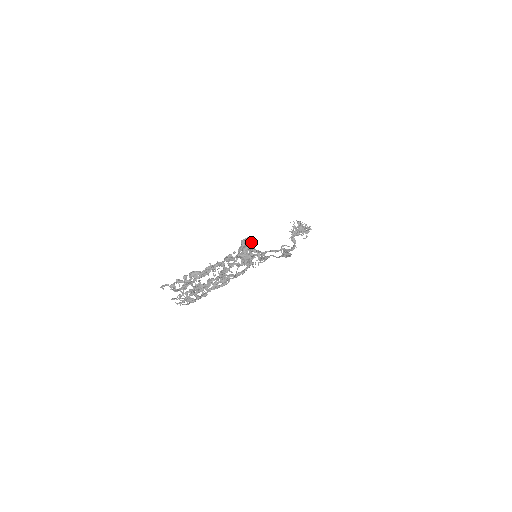
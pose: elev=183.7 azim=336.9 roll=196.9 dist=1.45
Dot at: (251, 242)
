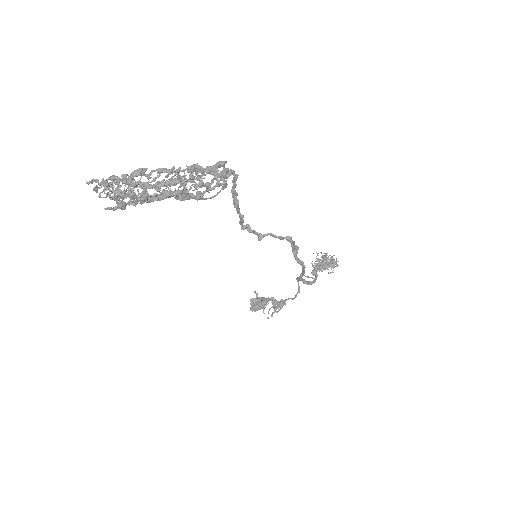
Dot at: (235, 181)
